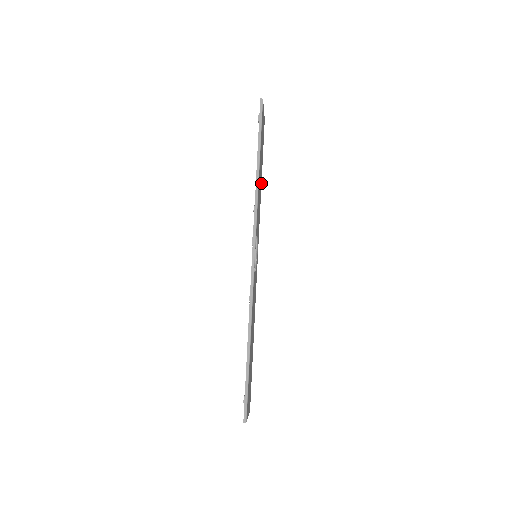
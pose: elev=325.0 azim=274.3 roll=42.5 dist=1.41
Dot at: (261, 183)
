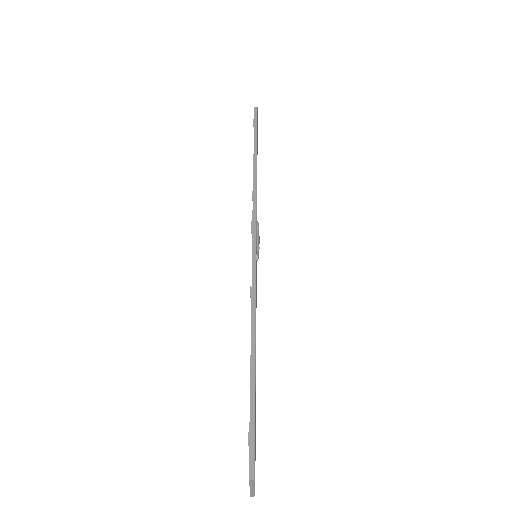
Dot at: occluded
